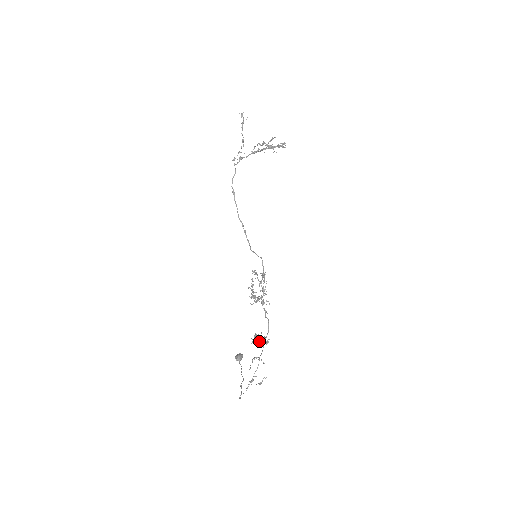
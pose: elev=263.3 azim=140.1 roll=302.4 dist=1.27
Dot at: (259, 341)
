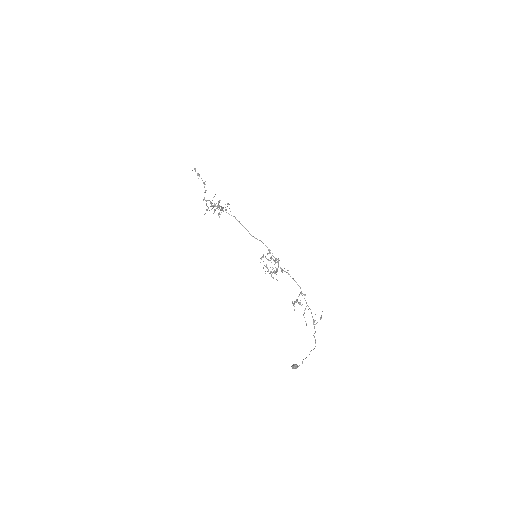
Dot at: (299, 303)
